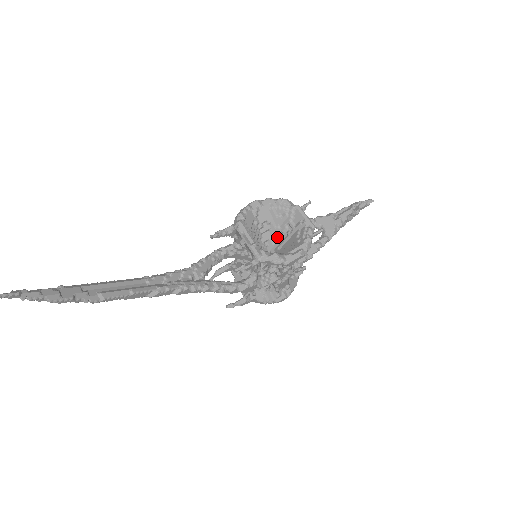
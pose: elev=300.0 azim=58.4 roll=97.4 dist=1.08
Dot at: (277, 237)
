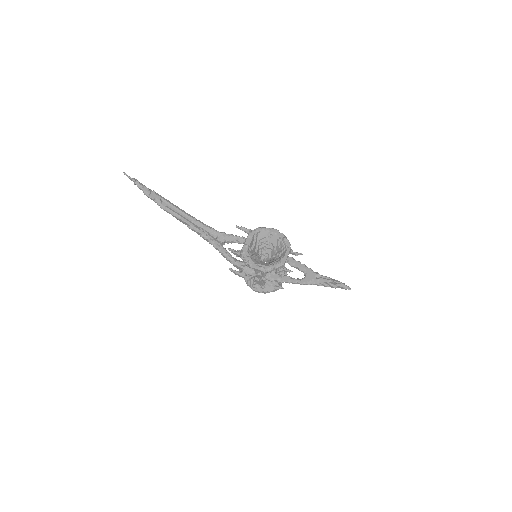
Dot at: (272, 256)
